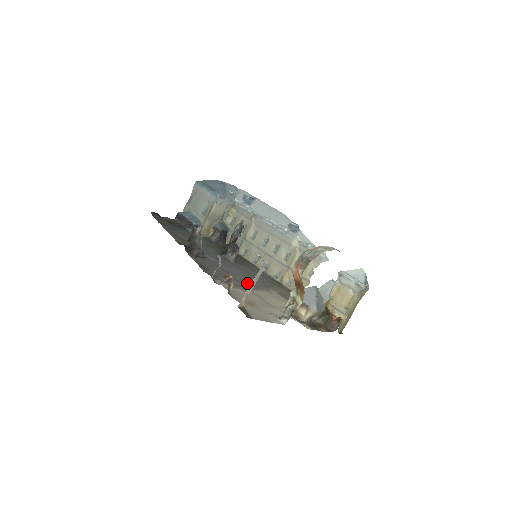
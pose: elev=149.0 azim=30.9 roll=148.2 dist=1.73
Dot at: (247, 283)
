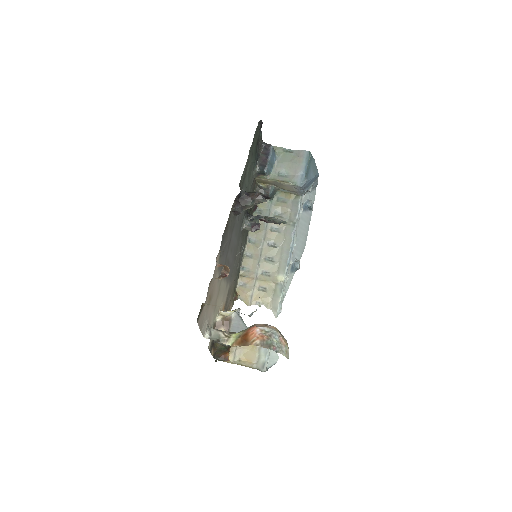
Dot at: occluded
